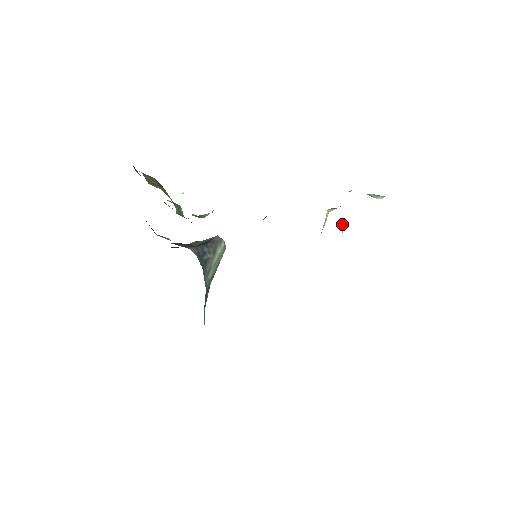
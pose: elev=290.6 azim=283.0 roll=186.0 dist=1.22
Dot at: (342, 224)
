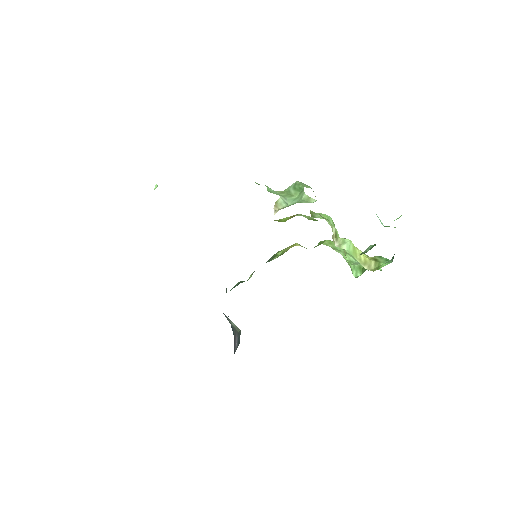
Dot at: occluded
